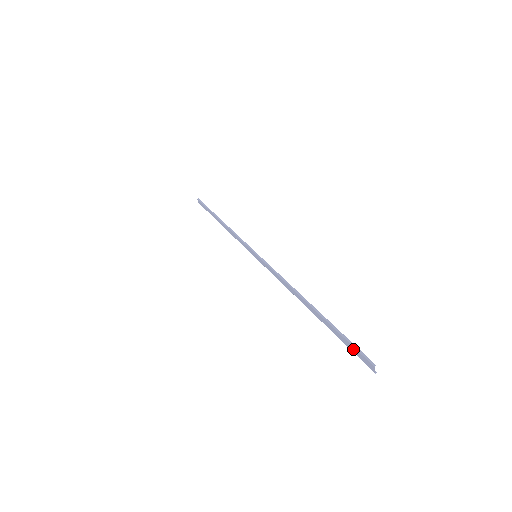
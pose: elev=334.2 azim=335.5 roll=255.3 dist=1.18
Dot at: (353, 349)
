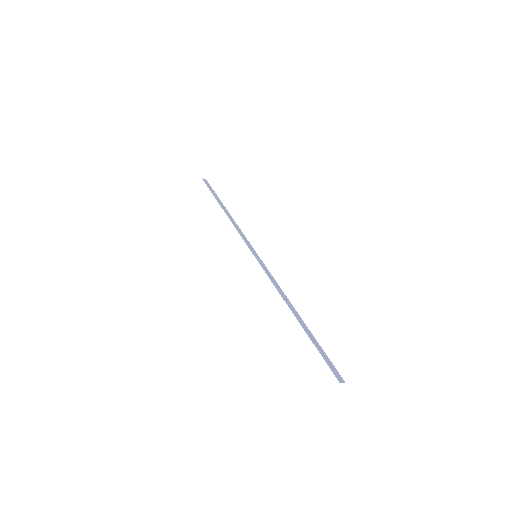
Dot at: (328, 363)
